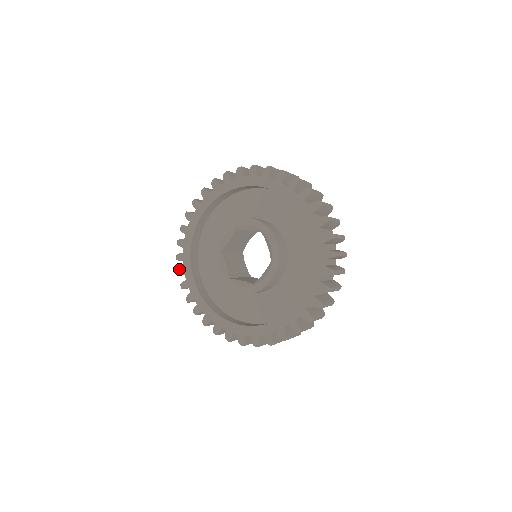
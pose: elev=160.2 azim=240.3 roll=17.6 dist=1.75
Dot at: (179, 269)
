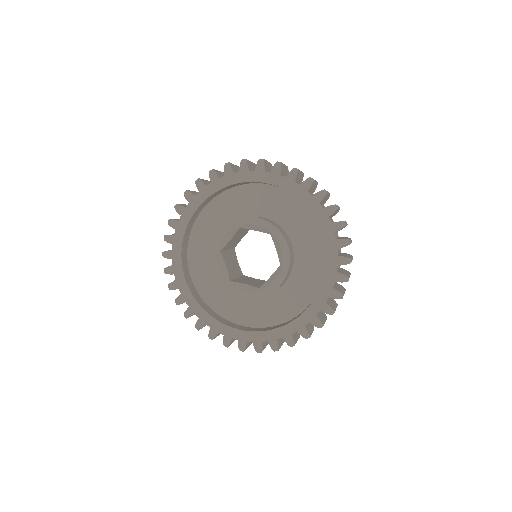
Dot at: (167, 268)
